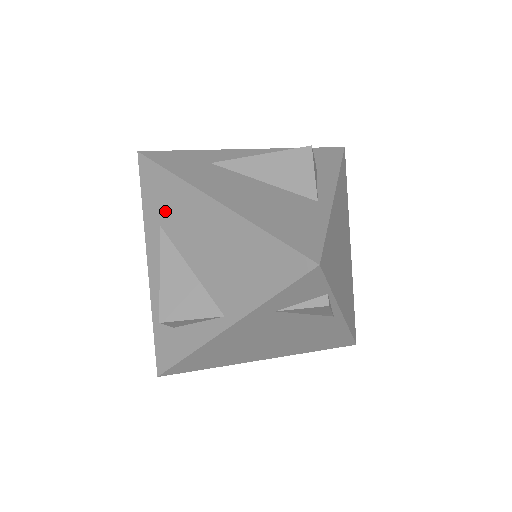
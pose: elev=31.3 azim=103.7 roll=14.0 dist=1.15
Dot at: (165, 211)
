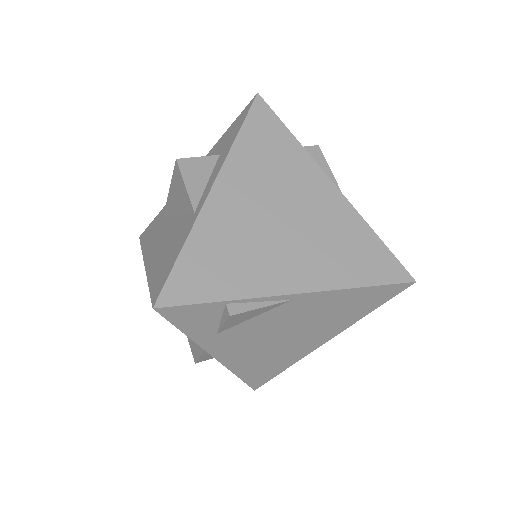
Dot at: occluded
